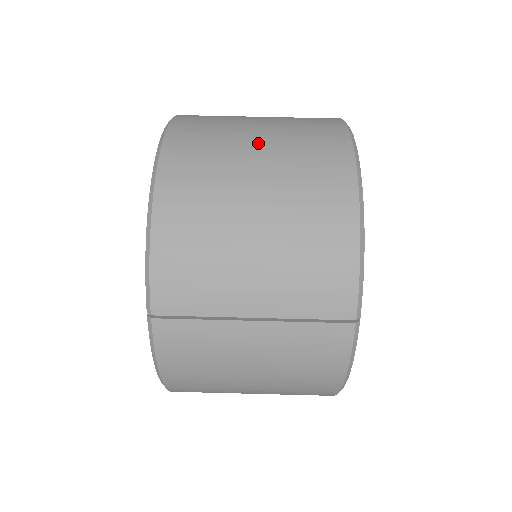
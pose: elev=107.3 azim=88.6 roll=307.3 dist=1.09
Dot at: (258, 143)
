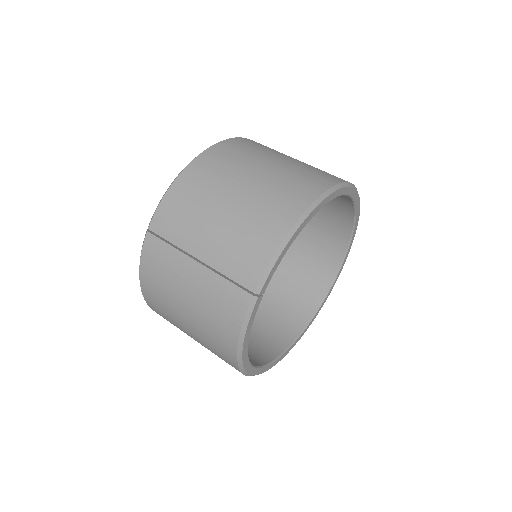
Dot at: (270, 164)
